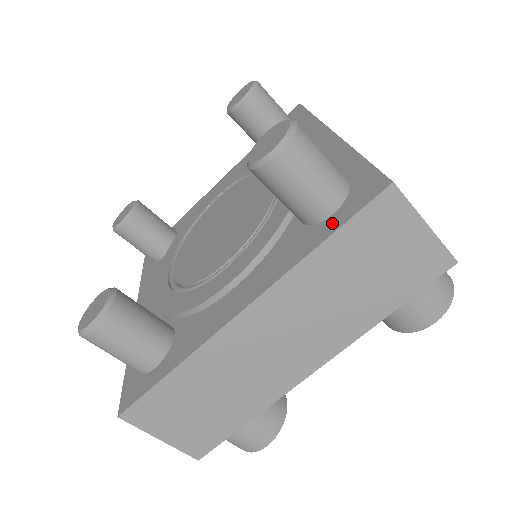
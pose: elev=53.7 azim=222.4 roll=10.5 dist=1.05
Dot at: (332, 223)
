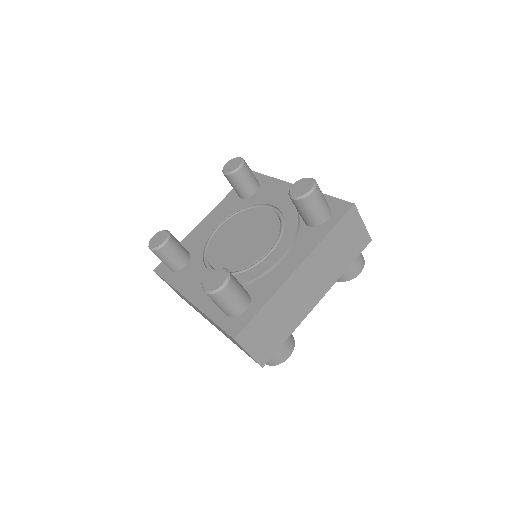
Dot at: (221, 319)
